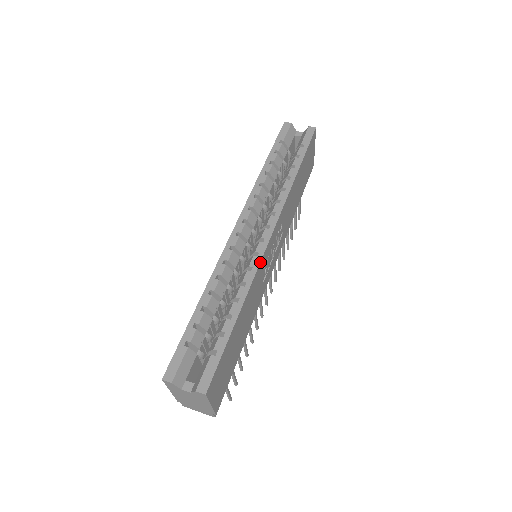
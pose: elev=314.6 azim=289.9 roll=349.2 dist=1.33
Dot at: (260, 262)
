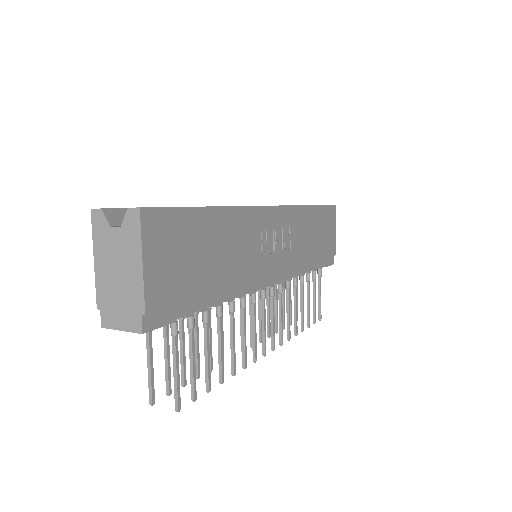
Dot at: (255, 206)
